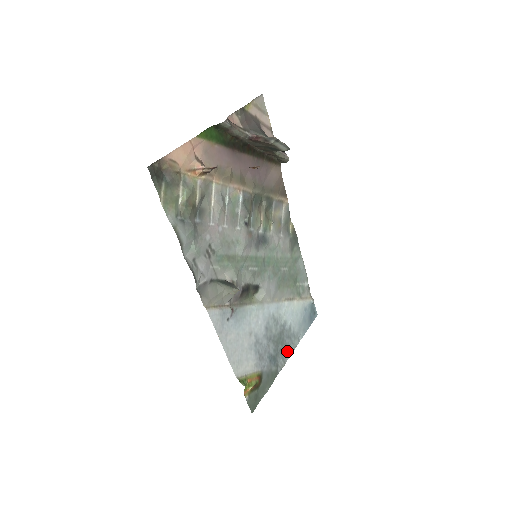
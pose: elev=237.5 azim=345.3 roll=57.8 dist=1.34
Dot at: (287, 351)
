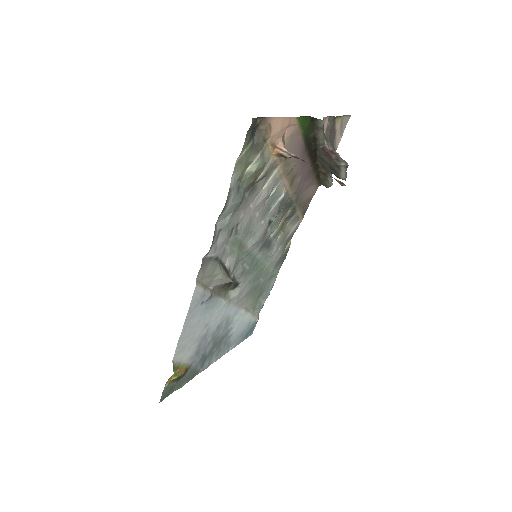
Dot at: (216, 356)
